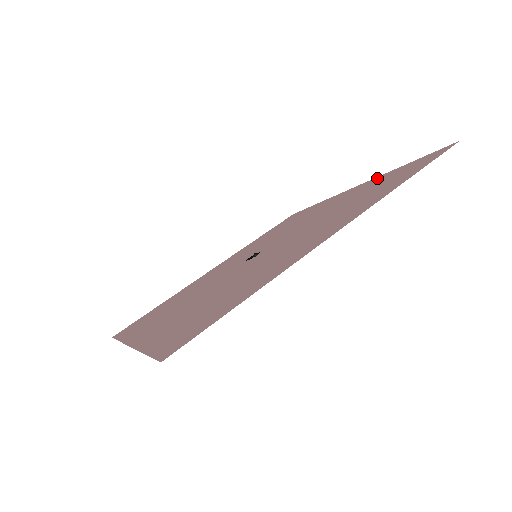
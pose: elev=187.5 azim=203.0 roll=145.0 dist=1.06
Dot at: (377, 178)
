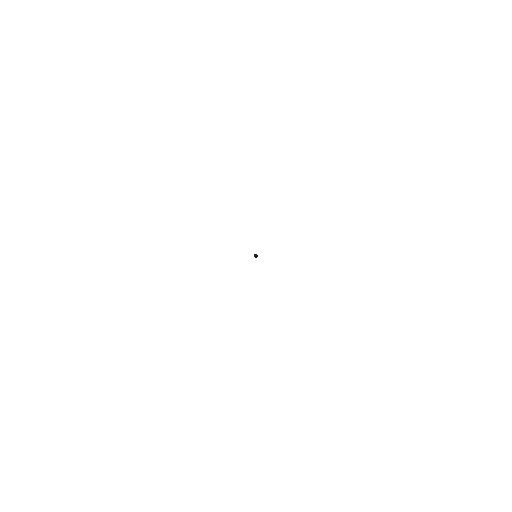
Dot at: occluded
